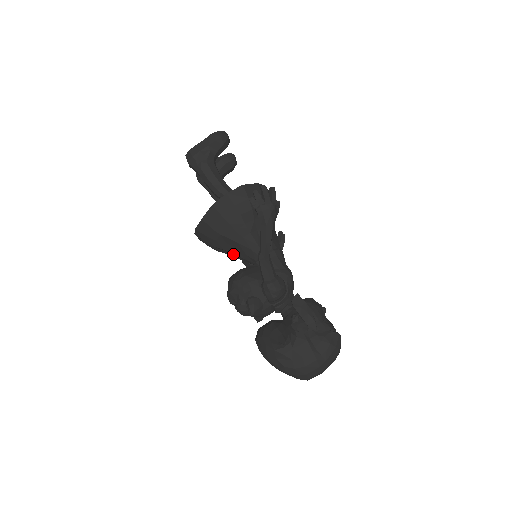
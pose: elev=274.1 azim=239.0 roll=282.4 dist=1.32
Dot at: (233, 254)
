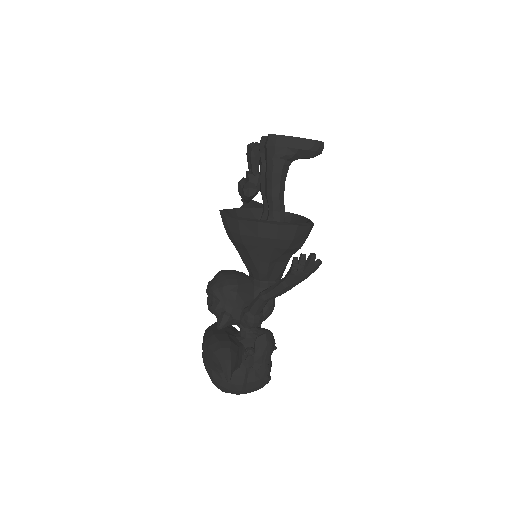
Dot at: occluded
